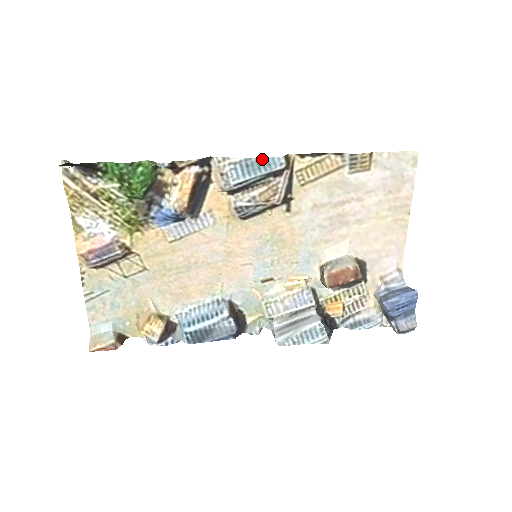
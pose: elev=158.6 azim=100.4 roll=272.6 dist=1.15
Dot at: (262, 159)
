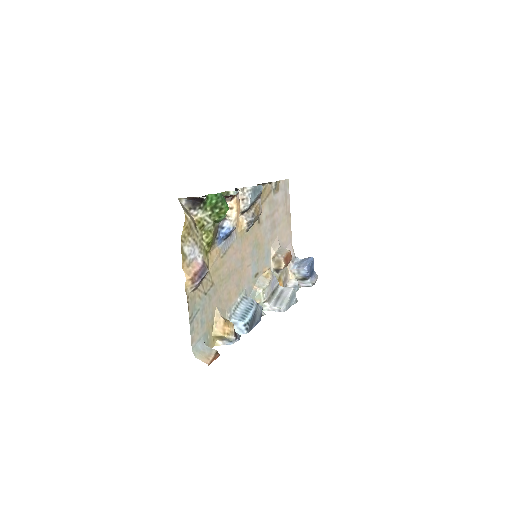
Dot at: (258, 186)
